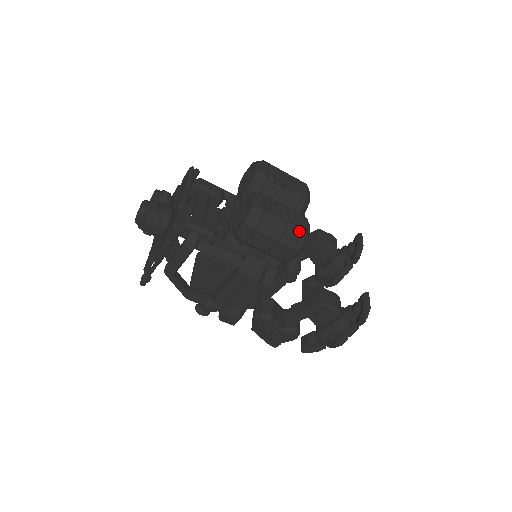
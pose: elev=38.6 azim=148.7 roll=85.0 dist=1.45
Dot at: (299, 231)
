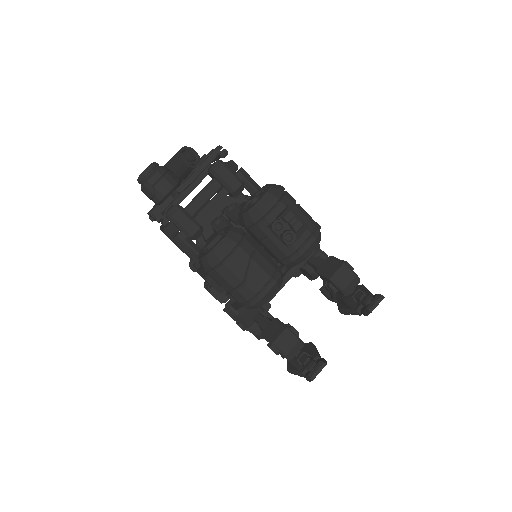
Dot at: (253, 295)
